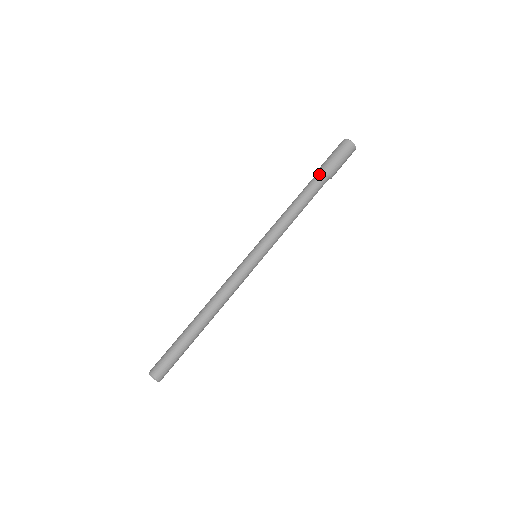
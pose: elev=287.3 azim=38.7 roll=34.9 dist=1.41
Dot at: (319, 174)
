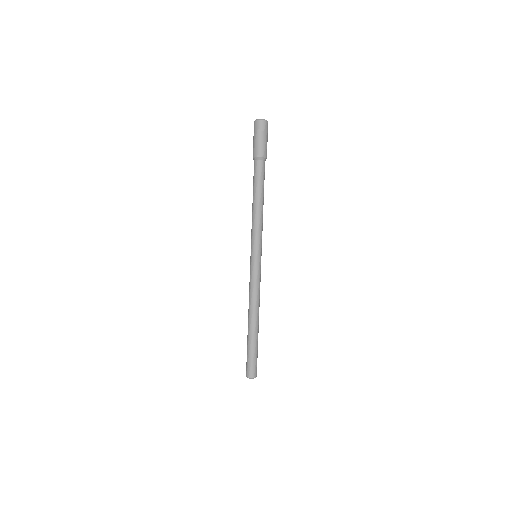
Dot at: (254, 165)
